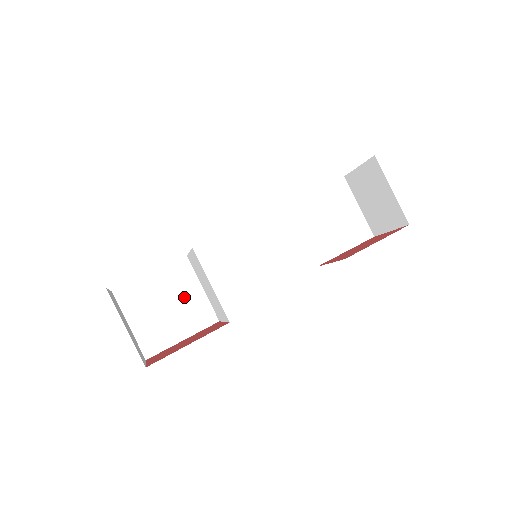
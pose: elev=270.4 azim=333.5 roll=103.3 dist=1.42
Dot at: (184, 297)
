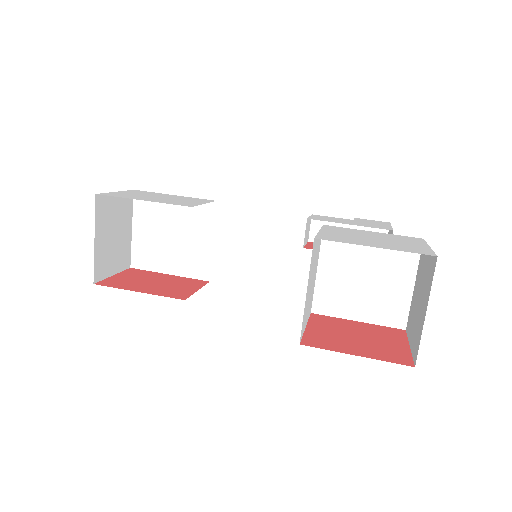
Dot at: (191, 238)
